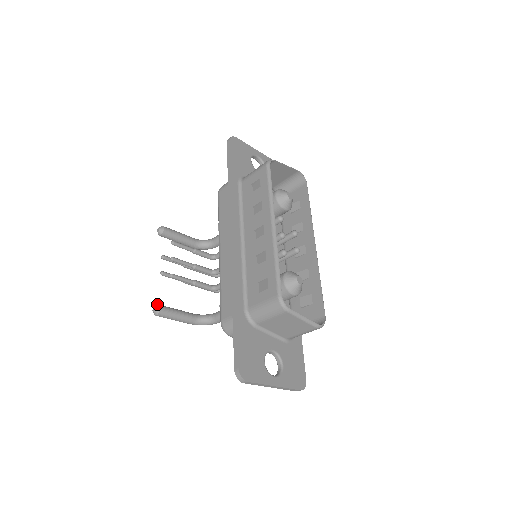
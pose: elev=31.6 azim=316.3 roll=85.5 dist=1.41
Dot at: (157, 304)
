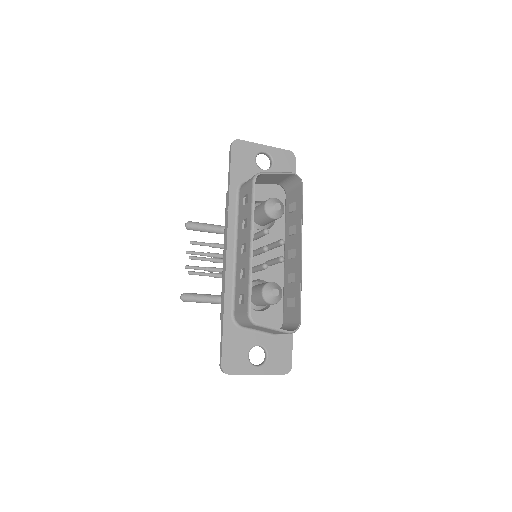
Dot at: occluded
